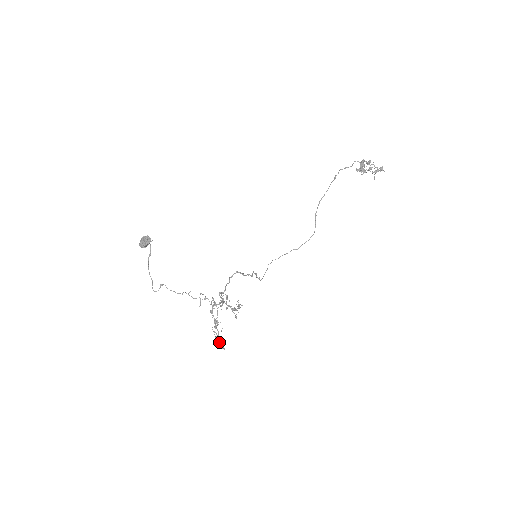
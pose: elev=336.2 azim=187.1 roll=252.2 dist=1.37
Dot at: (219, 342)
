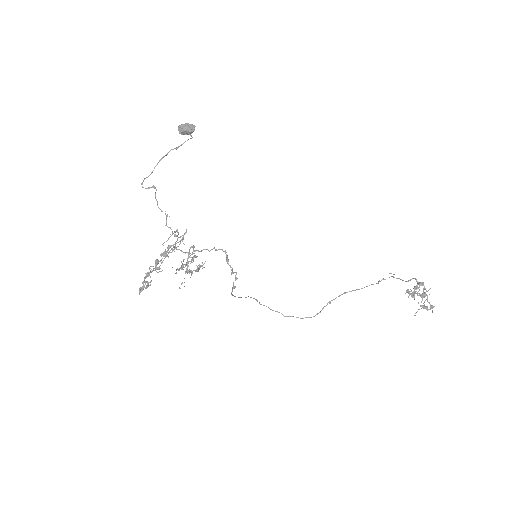
Dot at: (144, 281)
